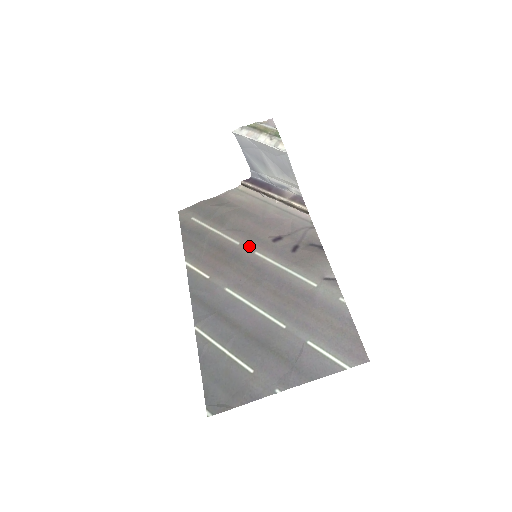
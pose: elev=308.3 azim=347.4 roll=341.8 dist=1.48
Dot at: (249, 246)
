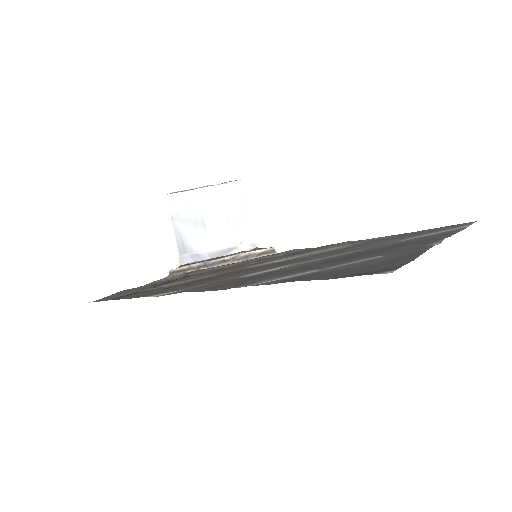
Dot at: (233, 270)
